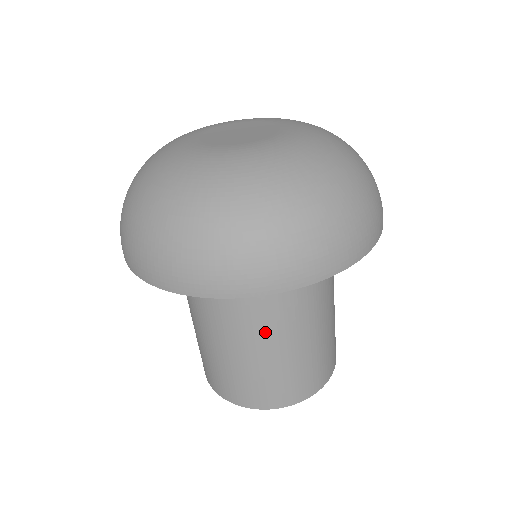
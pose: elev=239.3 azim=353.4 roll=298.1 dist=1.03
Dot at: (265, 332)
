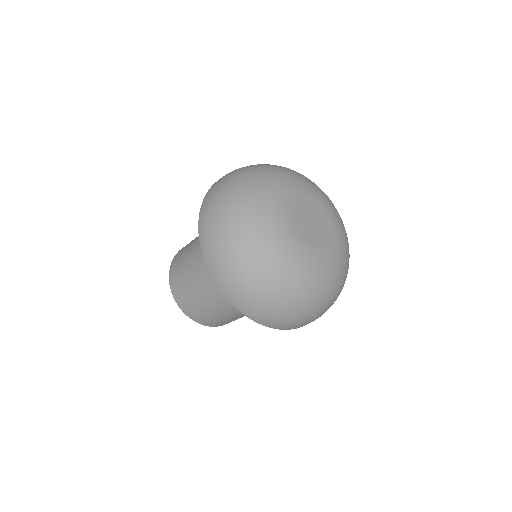
Dot at: (234, 307)
